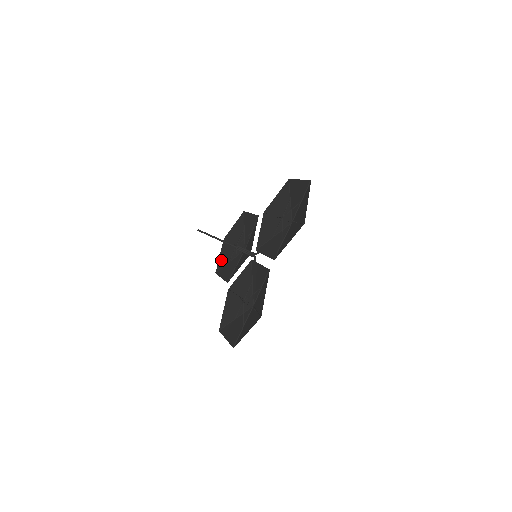
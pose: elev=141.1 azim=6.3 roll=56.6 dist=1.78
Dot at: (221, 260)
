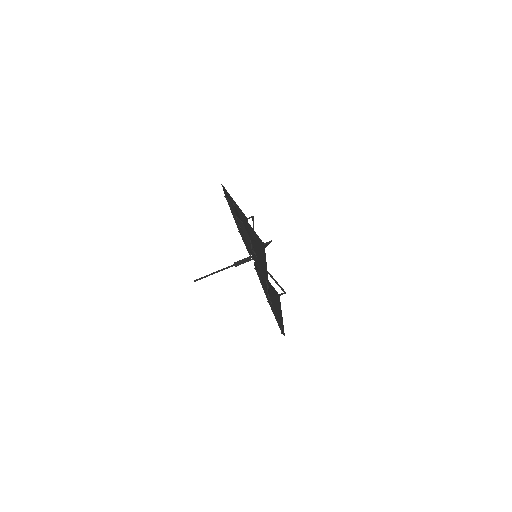
Dot at: (235, 220)
